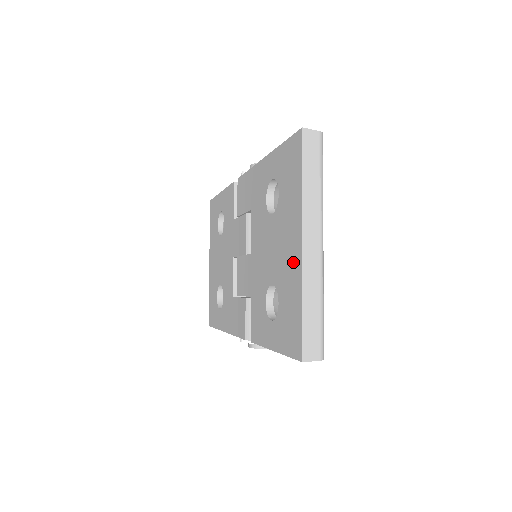
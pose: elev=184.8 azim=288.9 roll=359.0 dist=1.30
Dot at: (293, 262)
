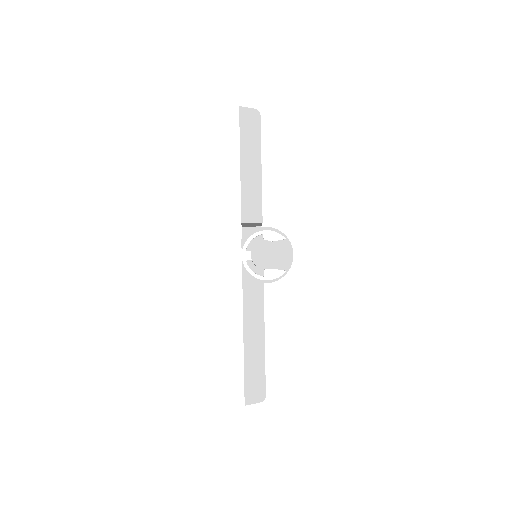
Dot at: occluded
